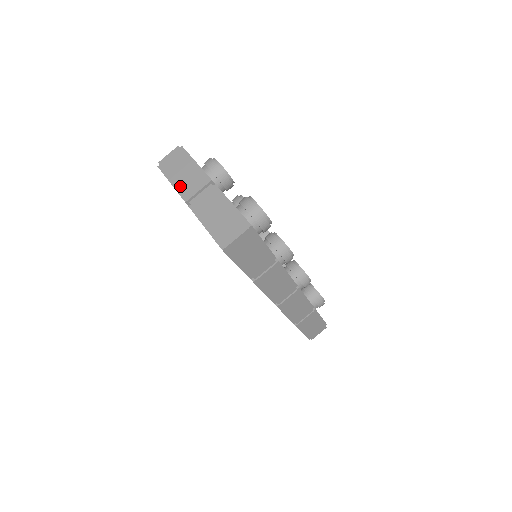
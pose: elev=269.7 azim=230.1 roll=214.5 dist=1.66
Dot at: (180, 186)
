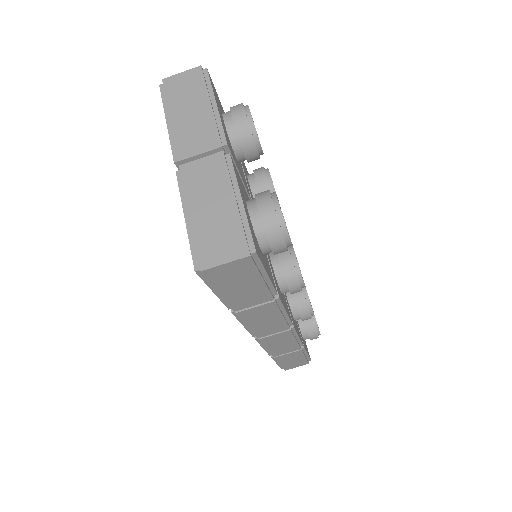
Dot at: (177, 132)
